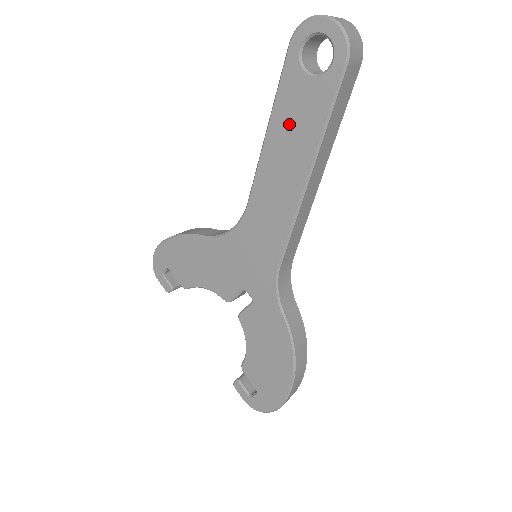
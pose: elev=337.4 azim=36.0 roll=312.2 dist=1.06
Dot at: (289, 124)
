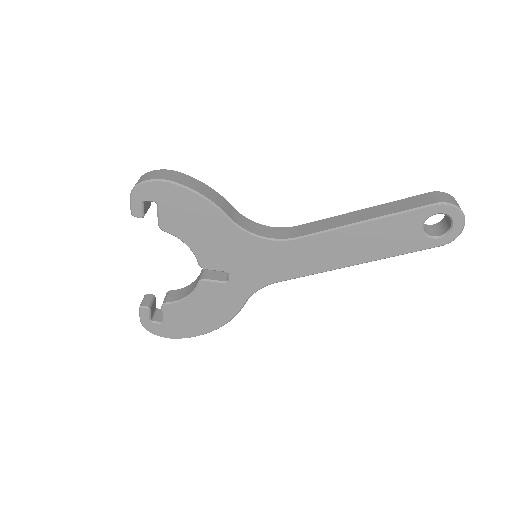
Dot at: (381, 235)
